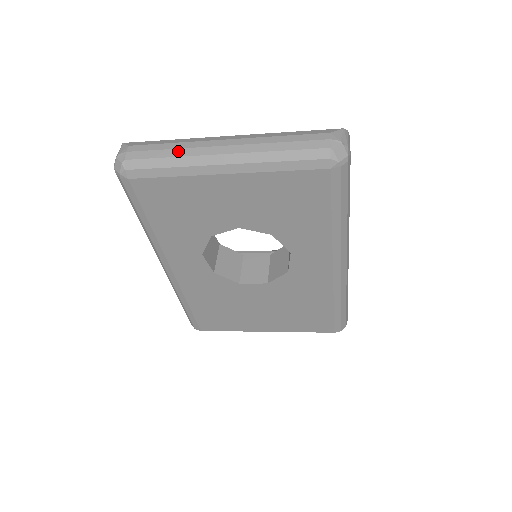
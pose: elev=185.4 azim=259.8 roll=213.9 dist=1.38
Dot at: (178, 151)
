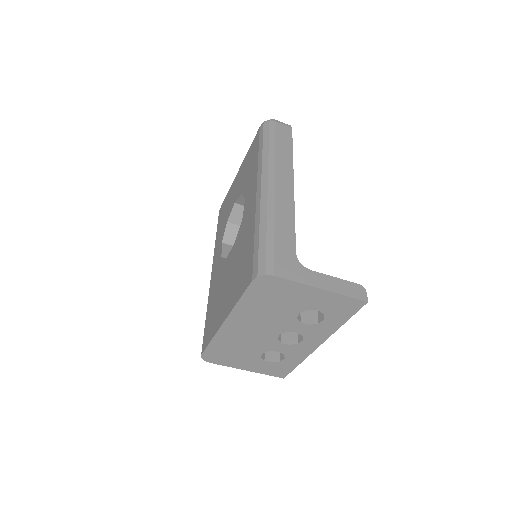
Dot at: occluded
